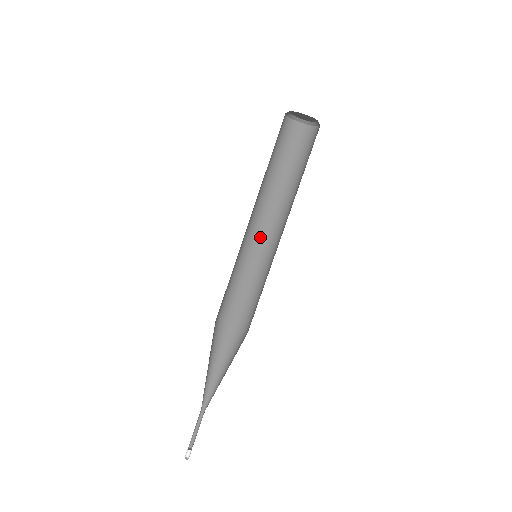
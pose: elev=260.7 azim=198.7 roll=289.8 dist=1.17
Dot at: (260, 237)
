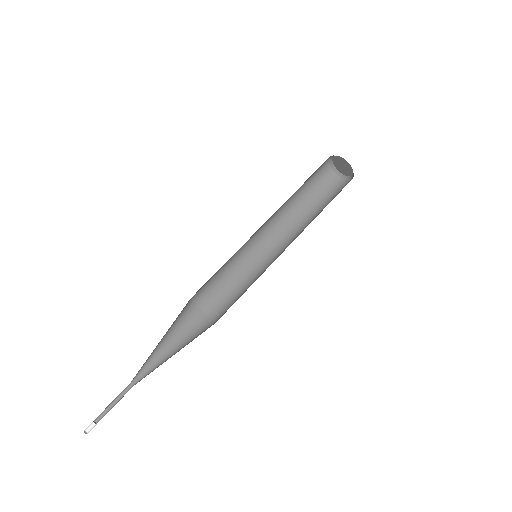
Dot at: (268, 250)
